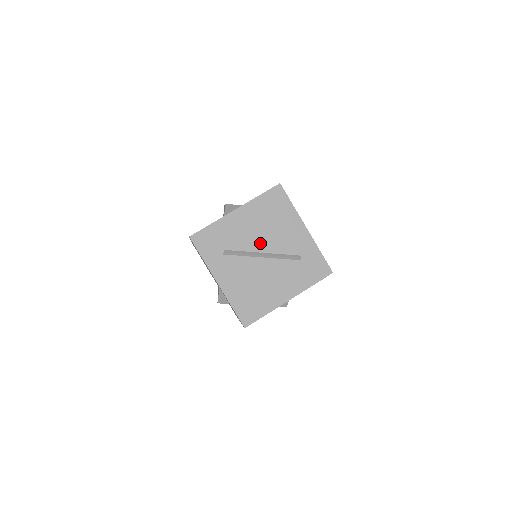
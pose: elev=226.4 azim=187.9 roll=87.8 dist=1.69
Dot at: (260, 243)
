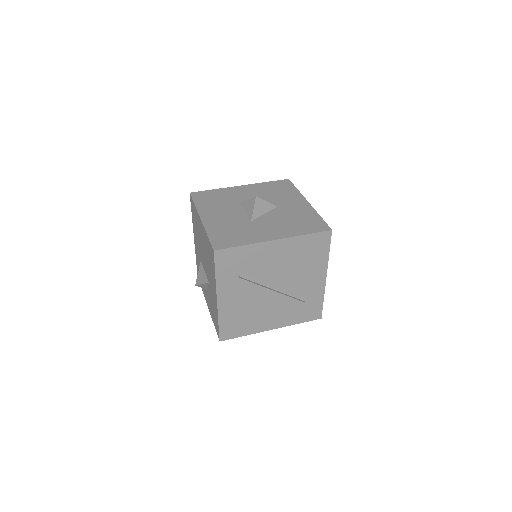
Dot at: (278, 277)
